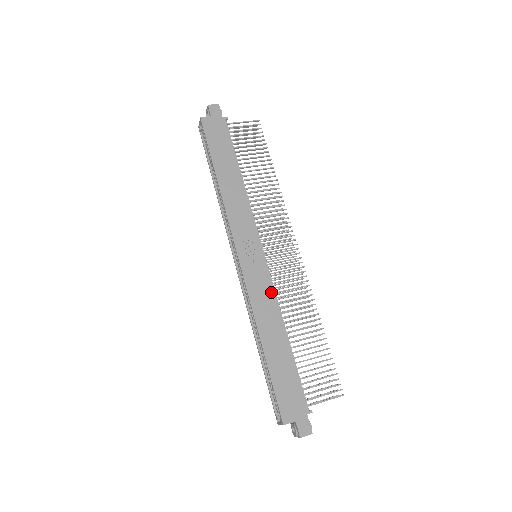
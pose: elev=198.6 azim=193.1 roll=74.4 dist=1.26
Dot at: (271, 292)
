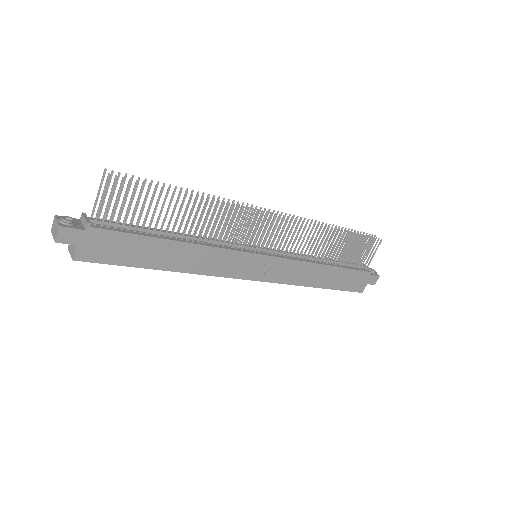
Dot at: (295, 264)
